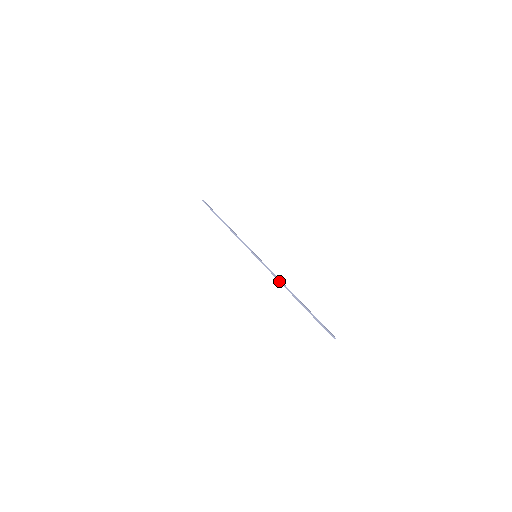
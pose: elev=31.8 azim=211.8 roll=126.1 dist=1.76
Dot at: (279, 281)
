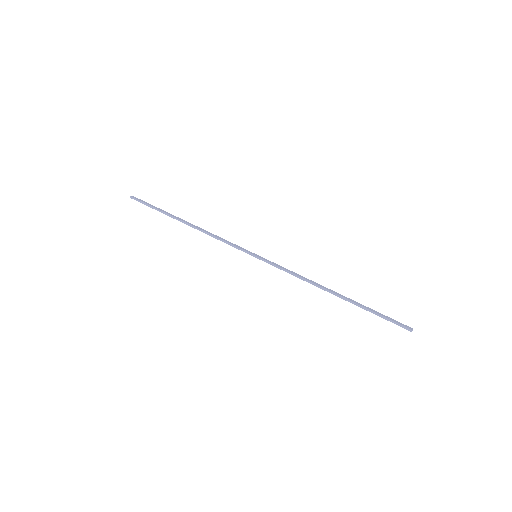
Dot at: occluded
